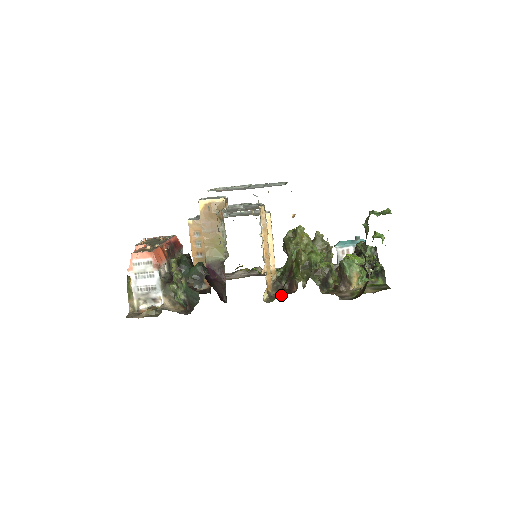
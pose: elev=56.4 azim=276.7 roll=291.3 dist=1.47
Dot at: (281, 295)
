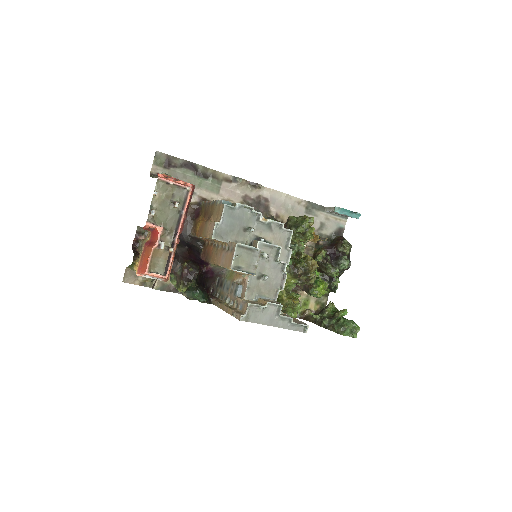
Dot at: occluded
